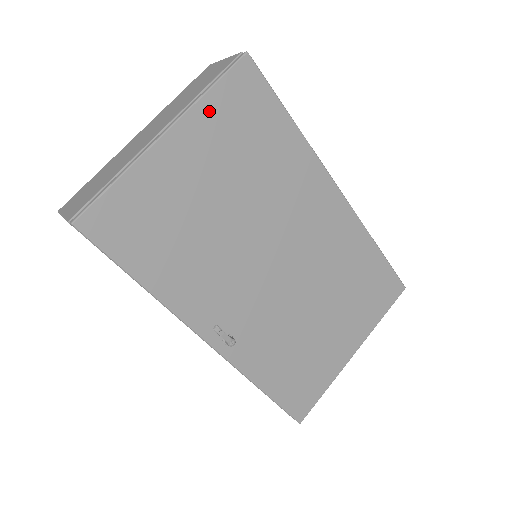
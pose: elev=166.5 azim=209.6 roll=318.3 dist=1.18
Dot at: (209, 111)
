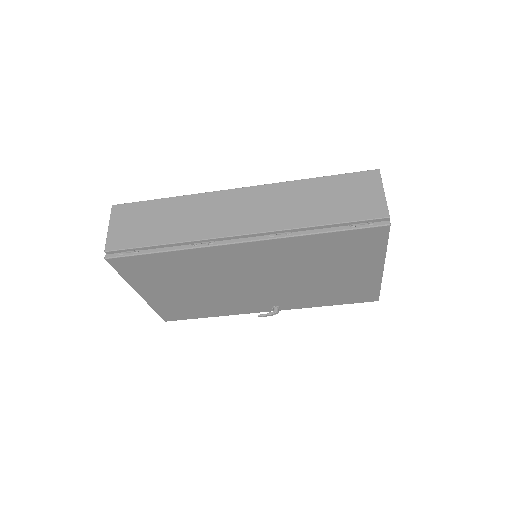
Dot at: (136, 280)
